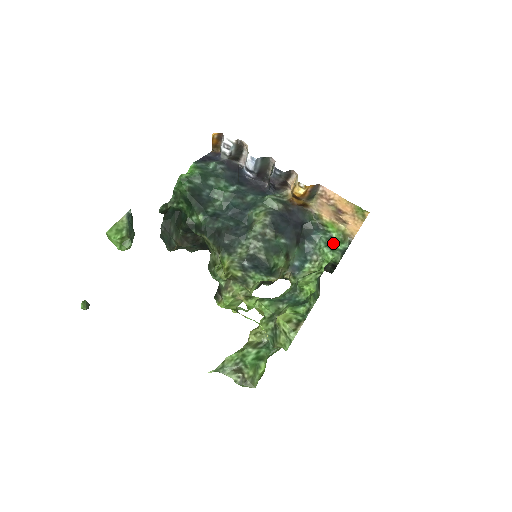
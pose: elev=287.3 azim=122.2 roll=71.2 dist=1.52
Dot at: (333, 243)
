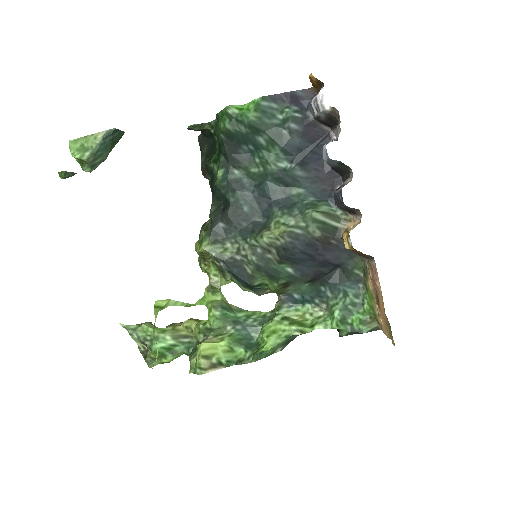
Dot at: (355, 313)
